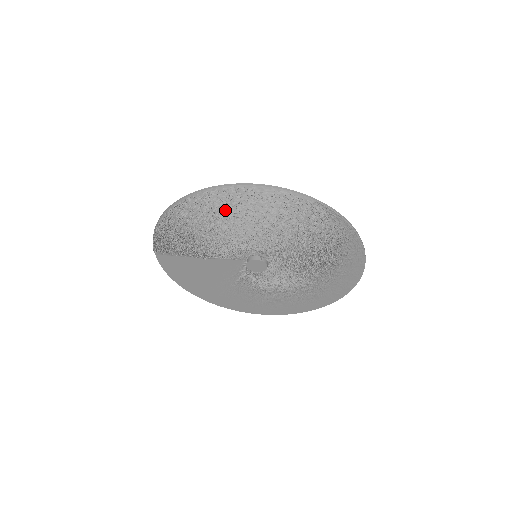
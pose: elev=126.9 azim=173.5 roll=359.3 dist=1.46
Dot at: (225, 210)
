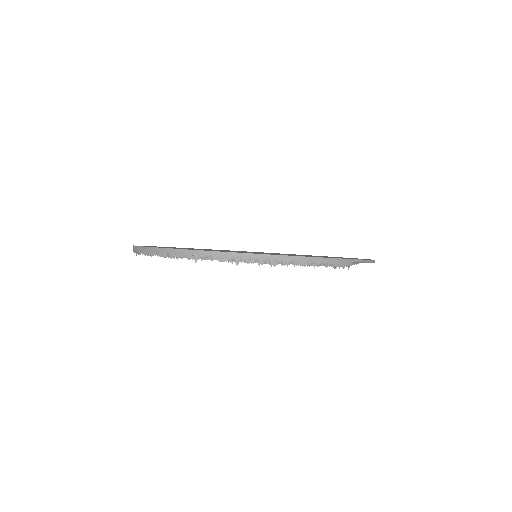
Dot at: occluded
